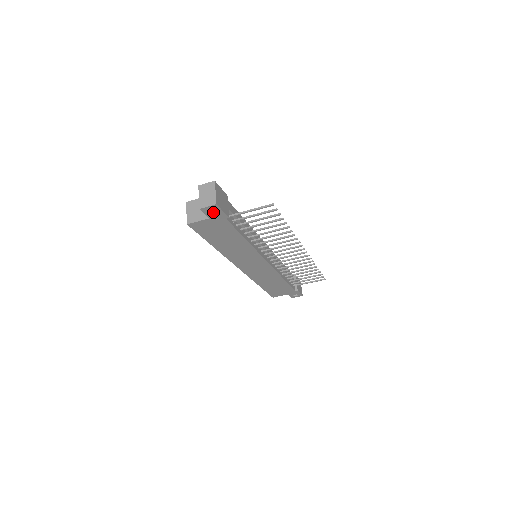
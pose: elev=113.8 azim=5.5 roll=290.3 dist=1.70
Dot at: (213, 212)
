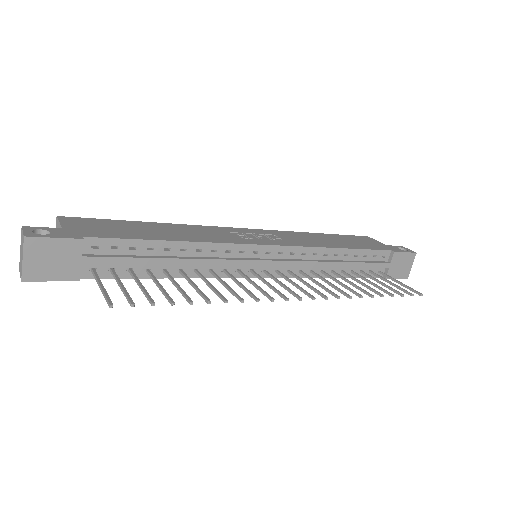
Dot at: occluded
